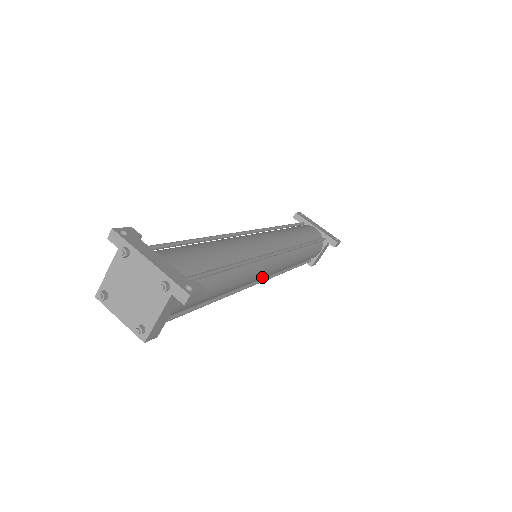
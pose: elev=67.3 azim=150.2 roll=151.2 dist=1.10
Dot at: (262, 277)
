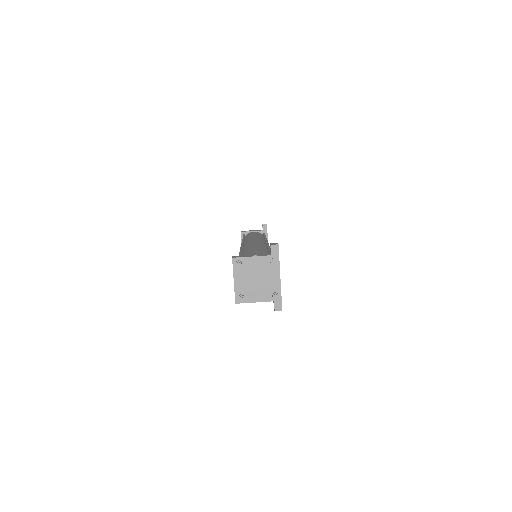
Dot at: occluded
